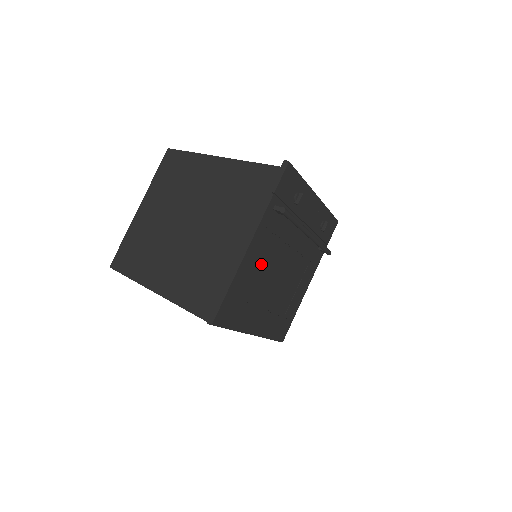
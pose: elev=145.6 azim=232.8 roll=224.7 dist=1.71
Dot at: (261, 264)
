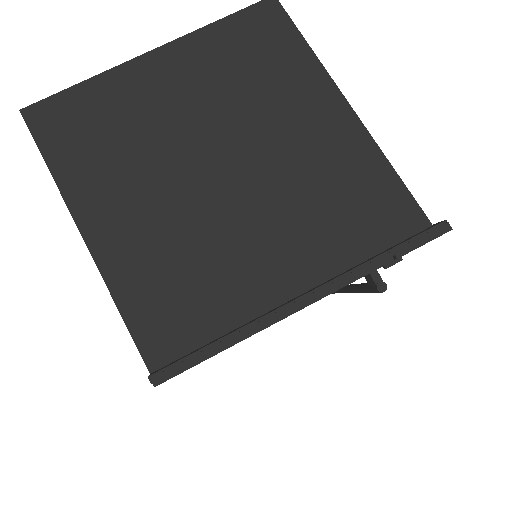
Dot at: occluded
